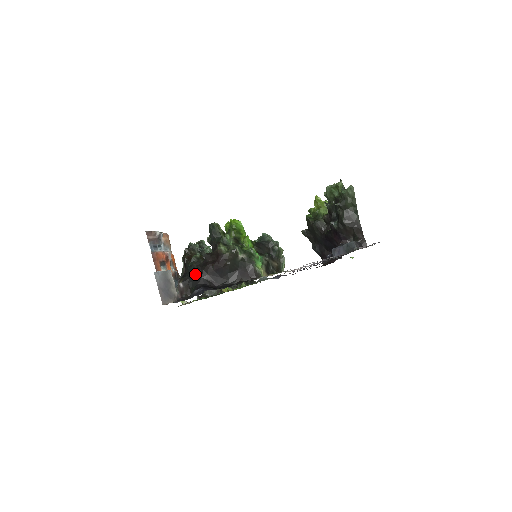
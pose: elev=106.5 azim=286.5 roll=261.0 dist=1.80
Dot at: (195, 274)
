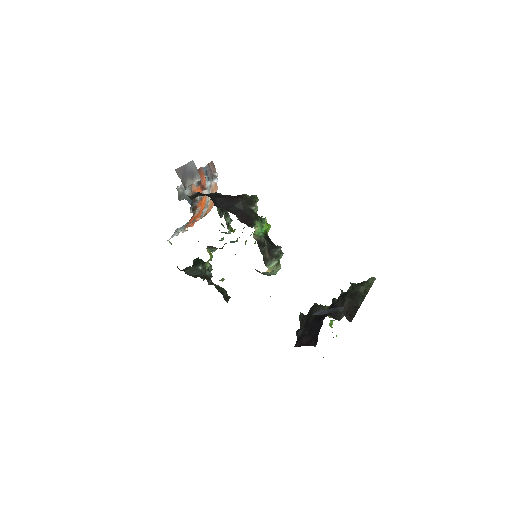
Dot at: (211, 194)
